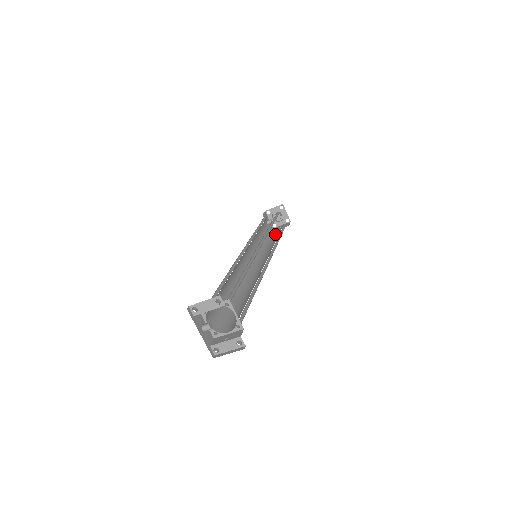
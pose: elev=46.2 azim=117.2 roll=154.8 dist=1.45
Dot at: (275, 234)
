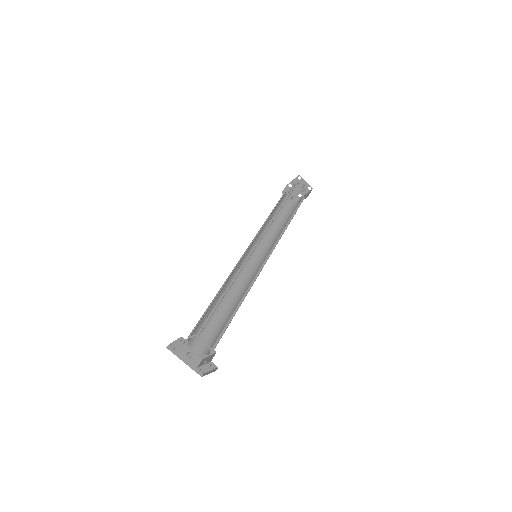
Dot at: occluded
